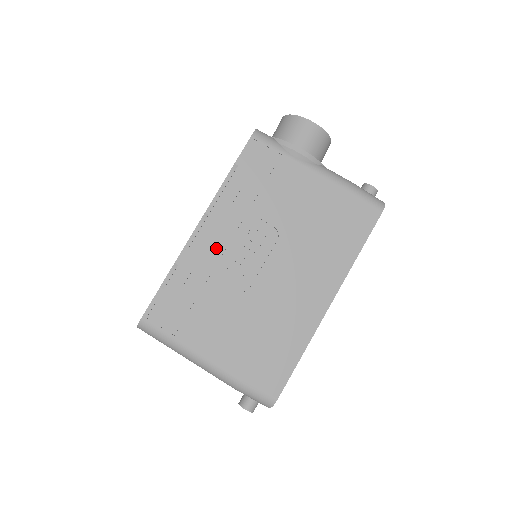
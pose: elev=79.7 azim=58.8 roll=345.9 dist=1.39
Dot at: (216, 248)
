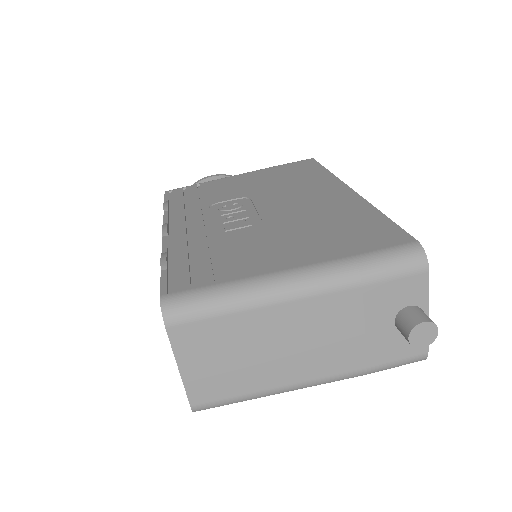
Dot at: (197, 228)
